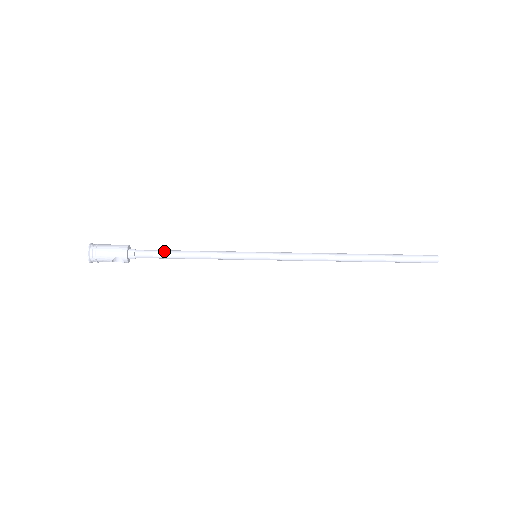
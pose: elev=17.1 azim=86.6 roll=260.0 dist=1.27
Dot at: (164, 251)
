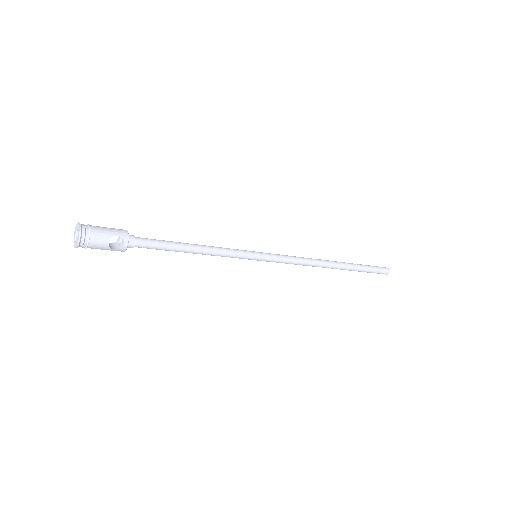
Dot at: occluded
